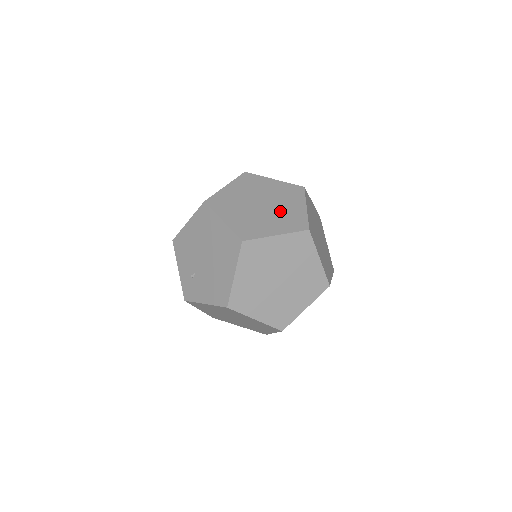
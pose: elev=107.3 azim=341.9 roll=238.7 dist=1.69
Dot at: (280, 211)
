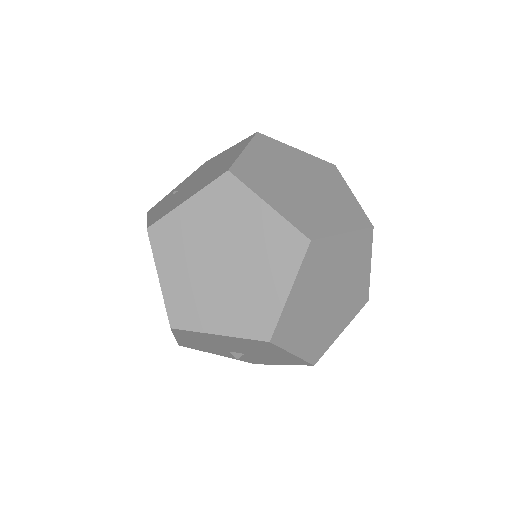
Dot at: (311, 204)
